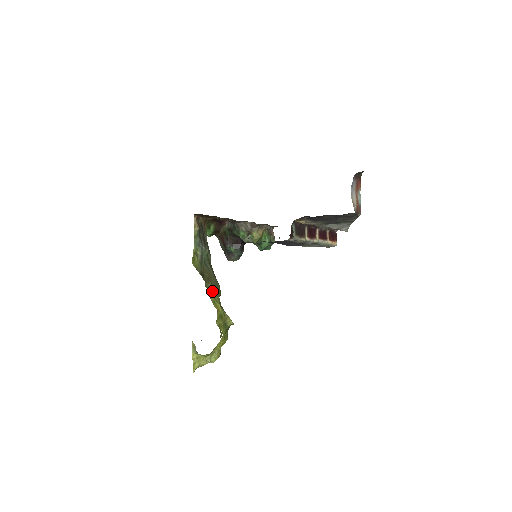
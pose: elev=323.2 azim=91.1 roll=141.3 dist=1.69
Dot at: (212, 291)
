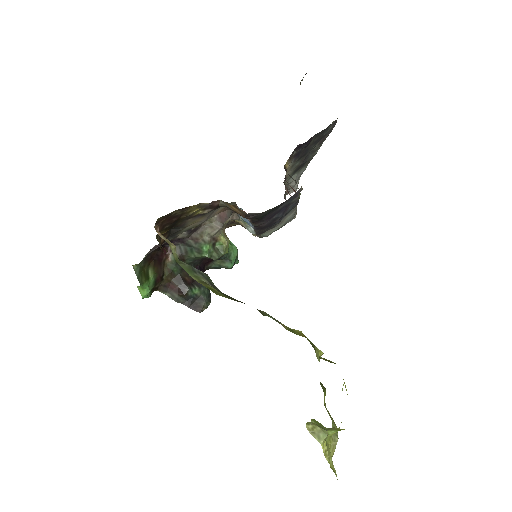
Dot at: (273, 318)
